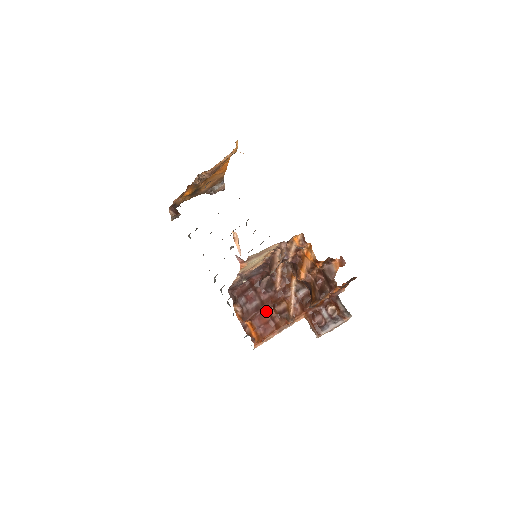
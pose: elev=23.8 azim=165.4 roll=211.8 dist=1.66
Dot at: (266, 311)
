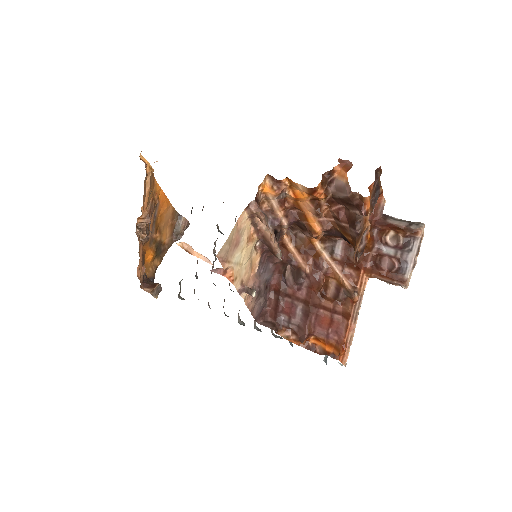
Dot at: (318, 309)
